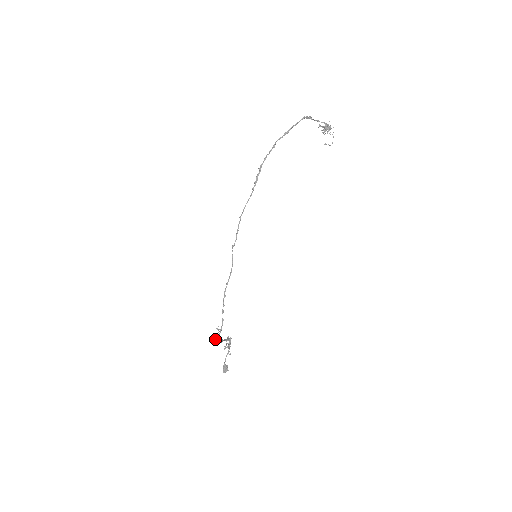
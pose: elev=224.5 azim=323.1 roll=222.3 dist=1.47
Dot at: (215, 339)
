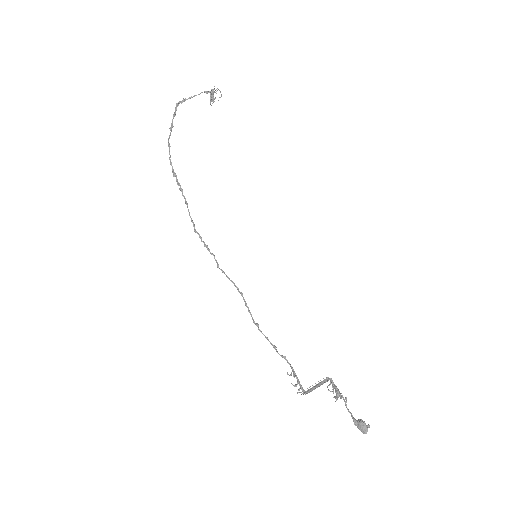
Dot at: (298, 390)
